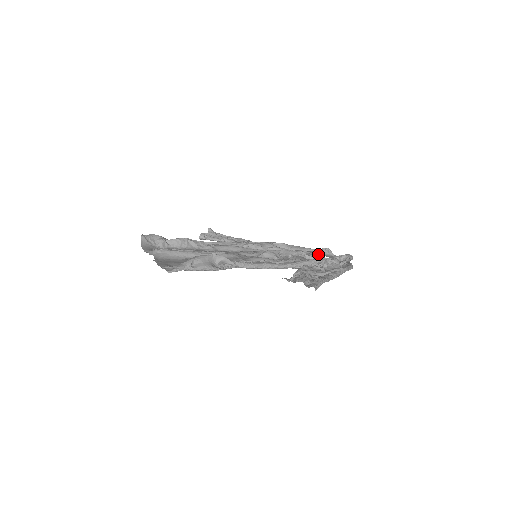
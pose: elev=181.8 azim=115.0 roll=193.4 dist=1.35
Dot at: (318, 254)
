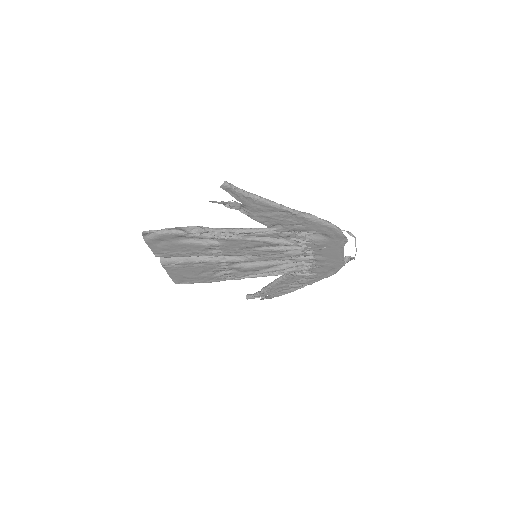
Dot at: (337, 261)
